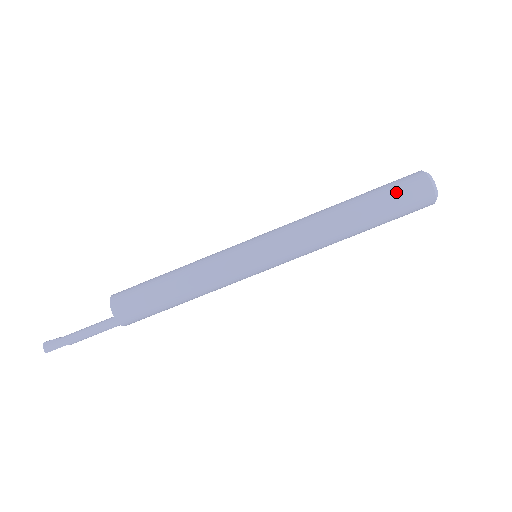
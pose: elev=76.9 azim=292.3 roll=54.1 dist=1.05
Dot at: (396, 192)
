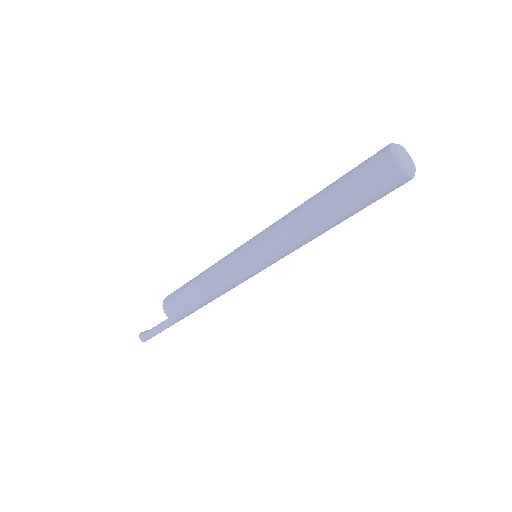
Dot at: (365, 188)
